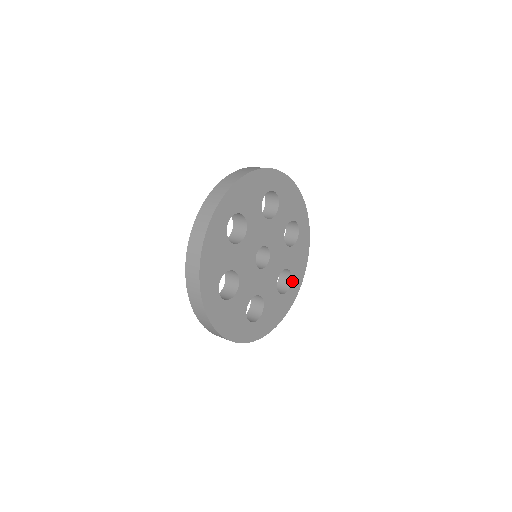
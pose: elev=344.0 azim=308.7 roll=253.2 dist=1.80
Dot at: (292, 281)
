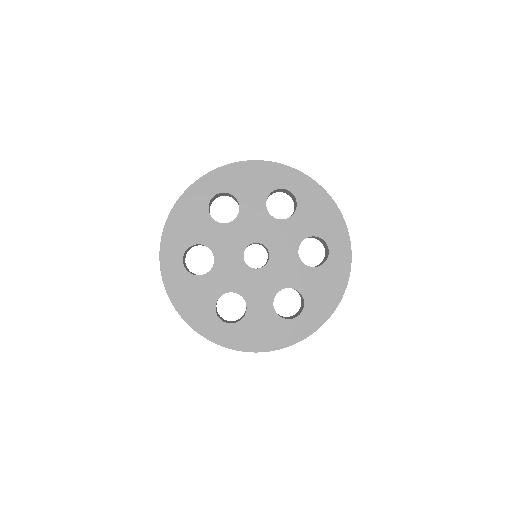
Dot at: (328, 242)
